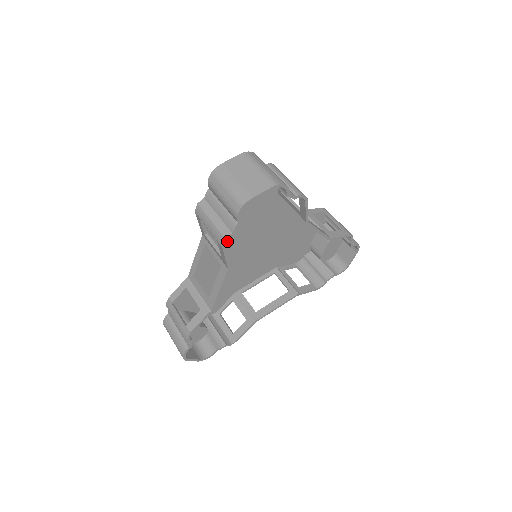
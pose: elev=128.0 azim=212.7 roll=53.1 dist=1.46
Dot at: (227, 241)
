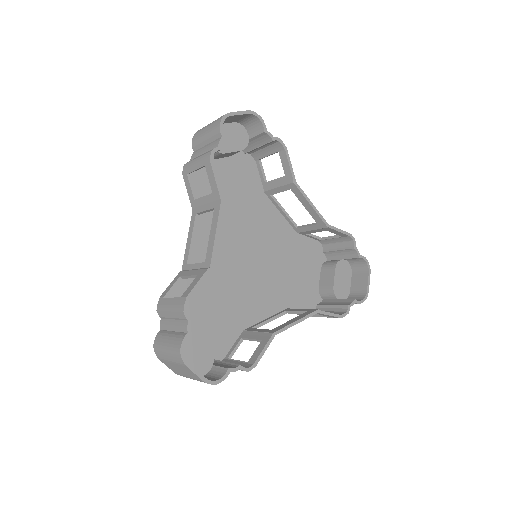
Dot at: (221, 231)
